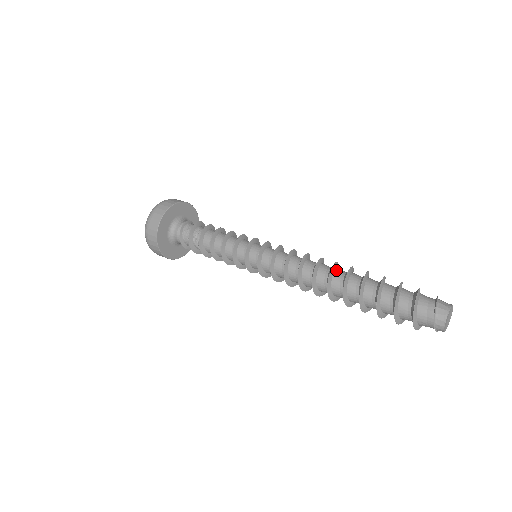
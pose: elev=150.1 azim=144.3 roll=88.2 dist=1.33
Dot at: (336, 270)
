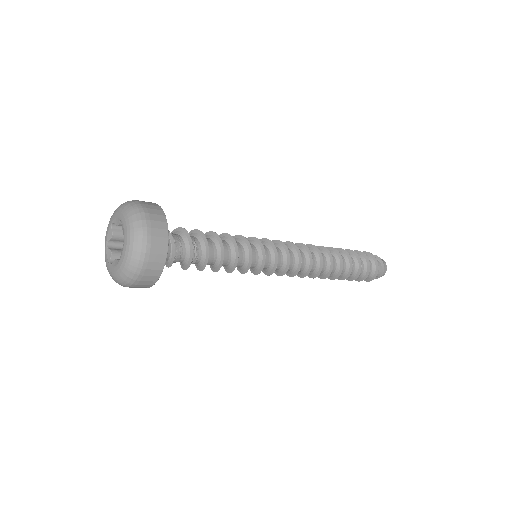
Dot at: (330, 256)
